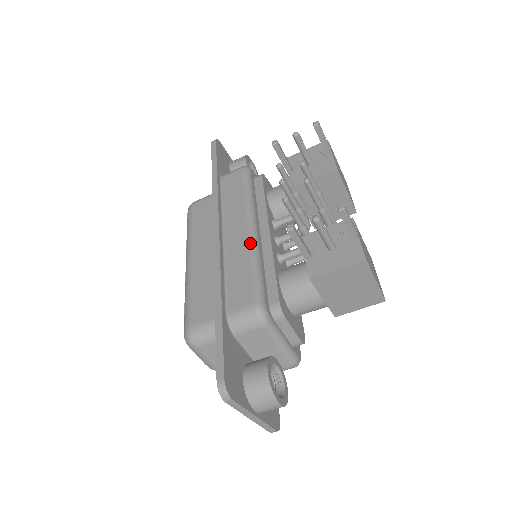
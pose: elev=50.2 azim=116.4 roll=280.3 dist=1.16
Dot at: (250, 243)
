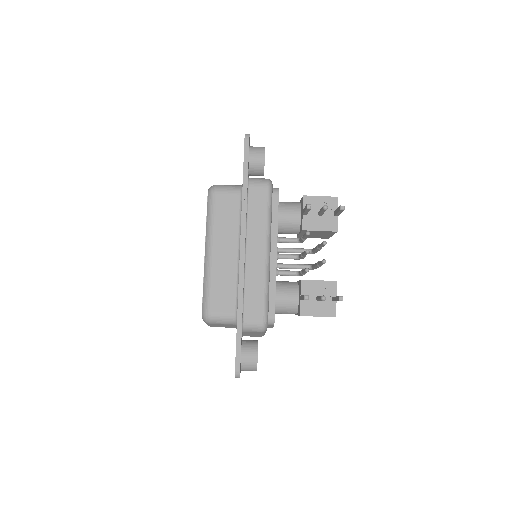
Dot at: (266, 269)
